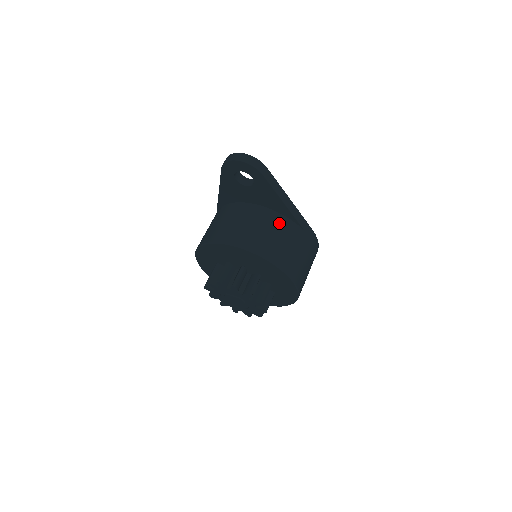
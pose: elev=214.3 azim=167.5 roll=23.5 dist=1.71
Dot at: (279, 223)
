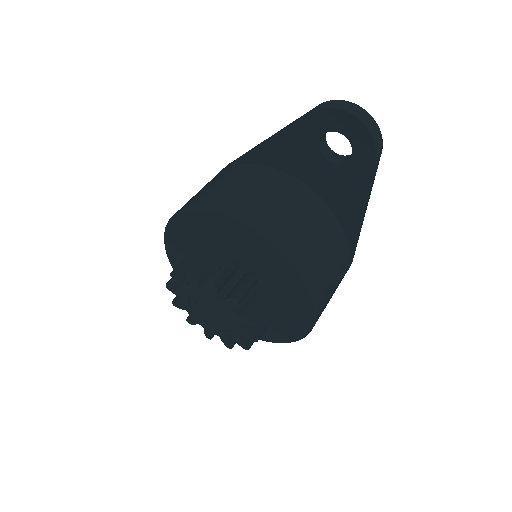
Dot at: (334, 234)
